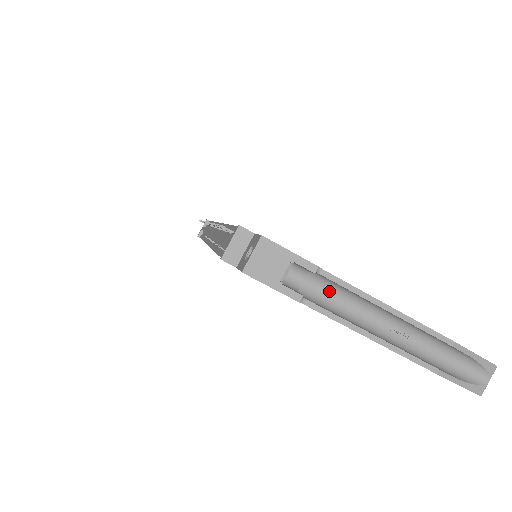
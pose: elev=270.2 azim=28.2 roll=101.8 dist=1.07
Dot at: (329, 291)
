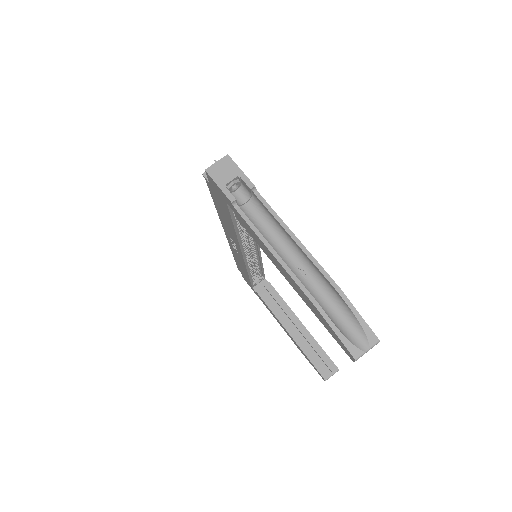
Dot at: (261, 218)
